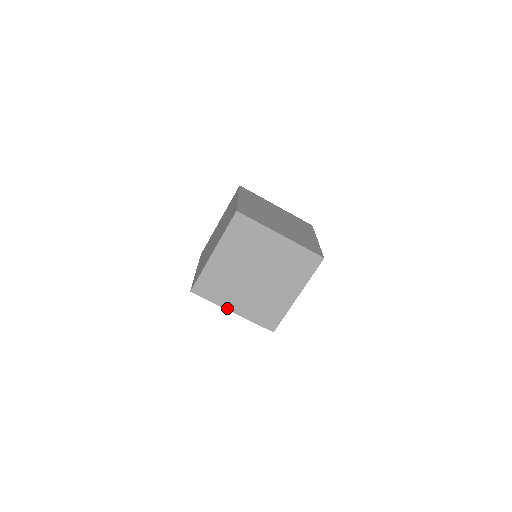
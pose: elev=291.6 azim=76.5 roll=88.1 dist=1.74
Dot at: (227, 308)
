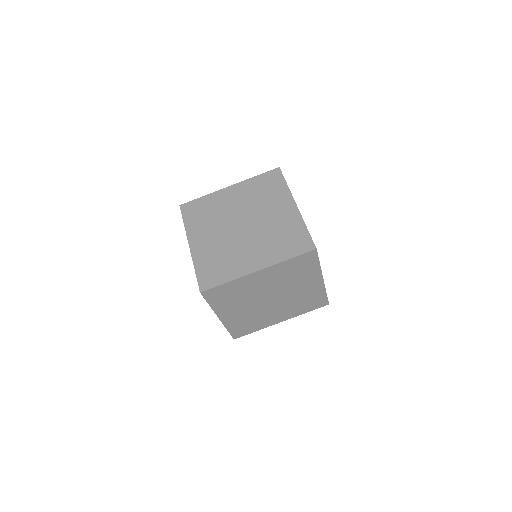
Dot at: (189, 238)
